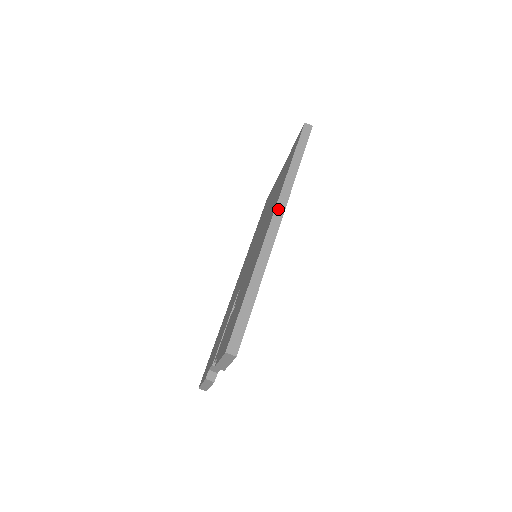
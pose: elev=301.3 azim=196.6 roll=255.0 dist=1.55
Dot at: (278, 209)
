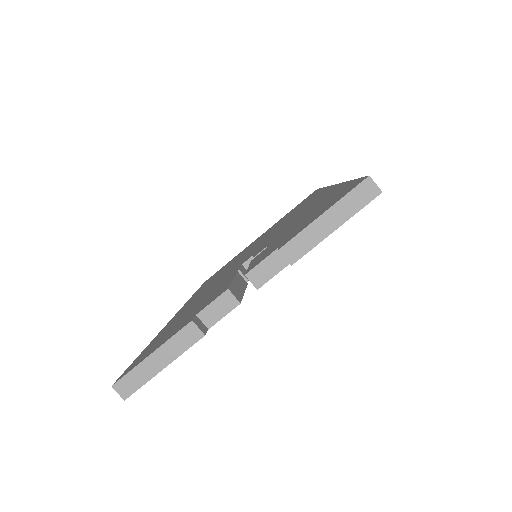
Dot at: occluded
